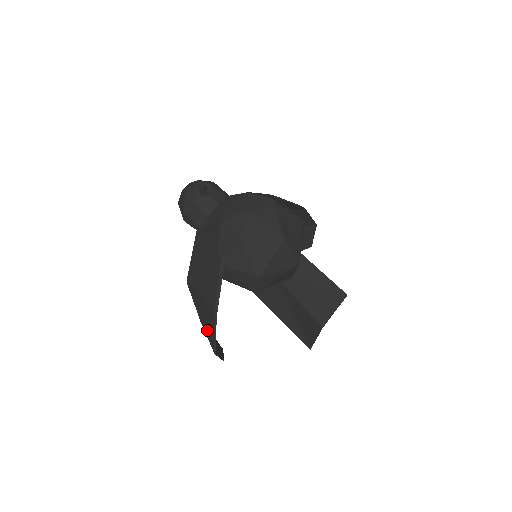
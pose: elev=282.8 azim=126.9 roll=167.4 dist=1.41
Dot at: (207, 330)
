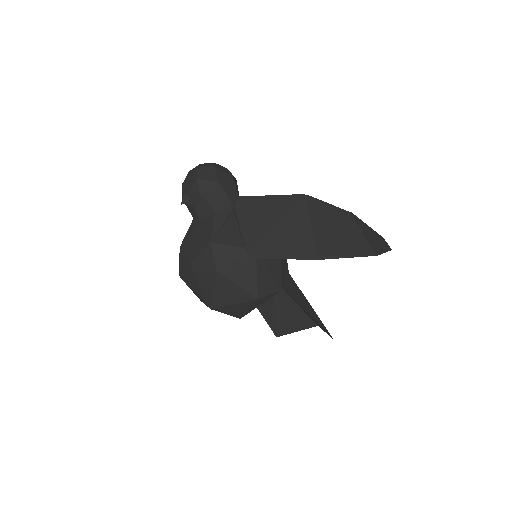
Dot at: occluded
